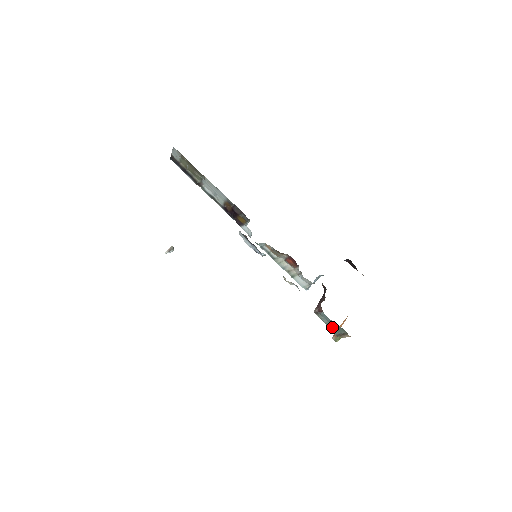
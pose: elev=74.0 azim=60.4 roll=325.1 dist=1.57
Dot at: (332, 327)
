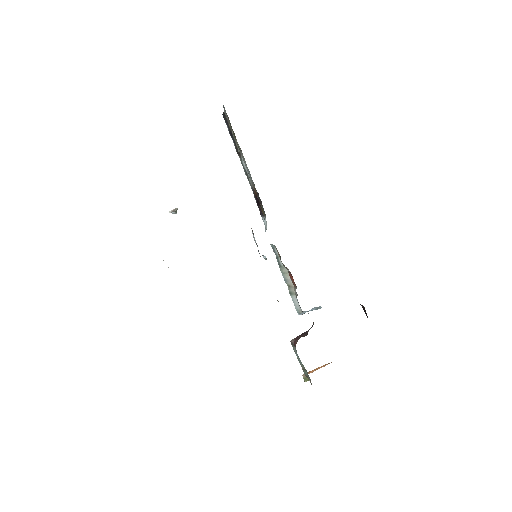
Dot at: (303, 366)
